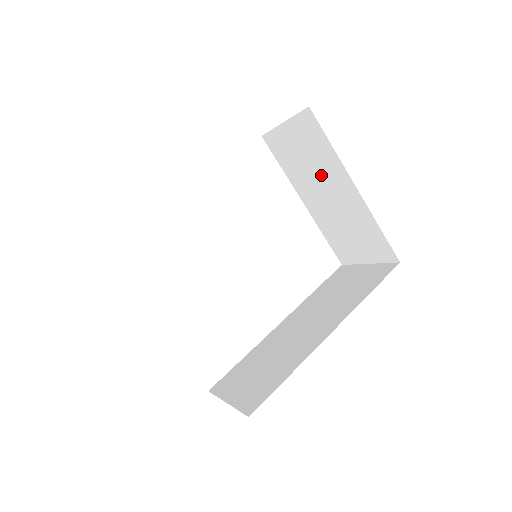
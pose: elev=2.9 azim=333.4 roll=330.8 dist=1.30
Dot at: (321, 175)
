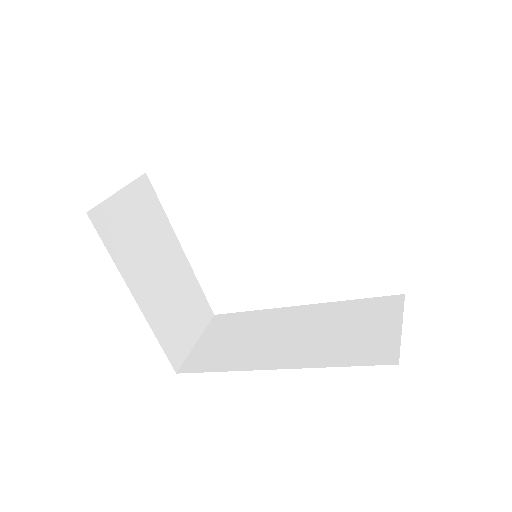
Dot at: occluded
